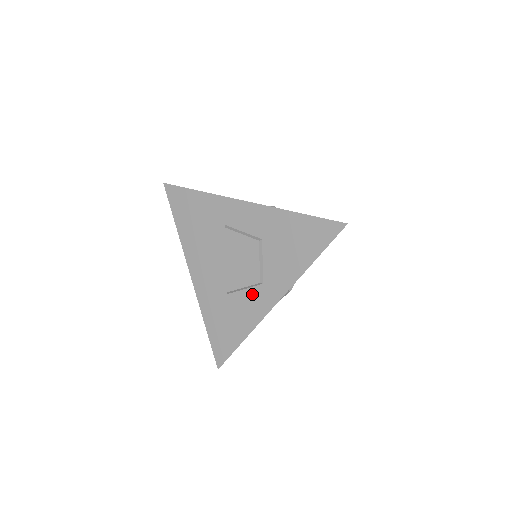
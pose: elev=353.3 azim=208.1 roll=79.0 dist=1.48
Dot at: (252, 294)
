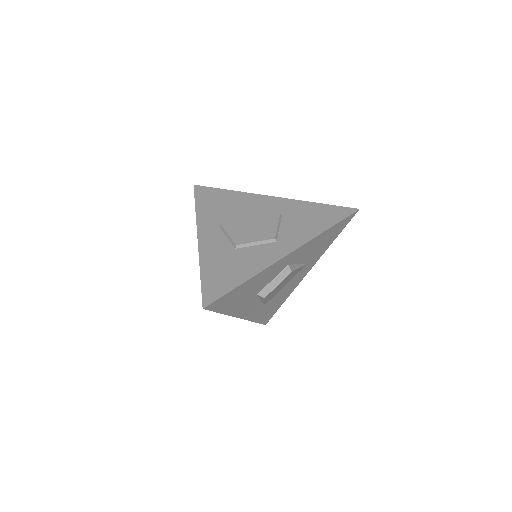
Dot at: (263, 248)
